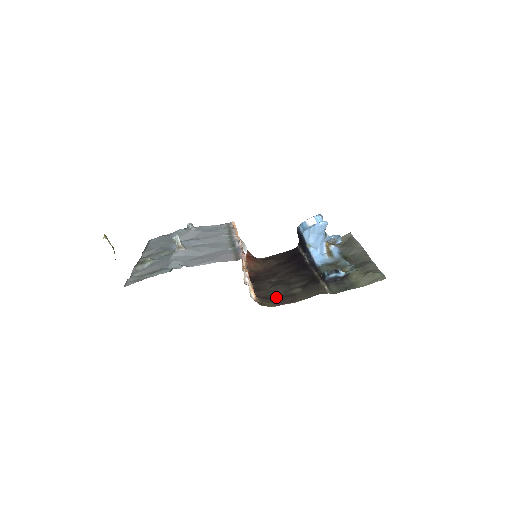
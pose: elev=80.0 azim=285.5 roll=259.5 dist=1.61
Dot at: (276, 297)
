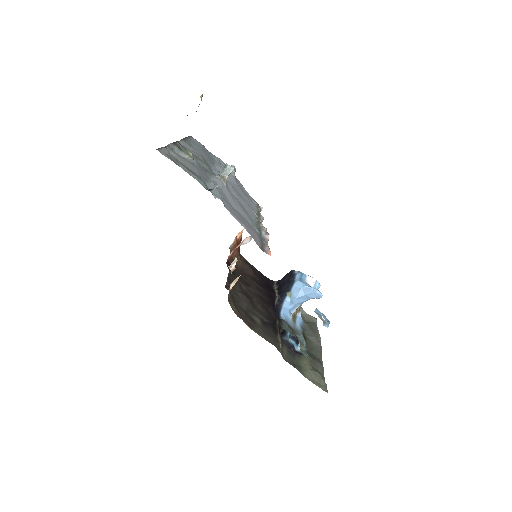
Dot at: (240, 306)
